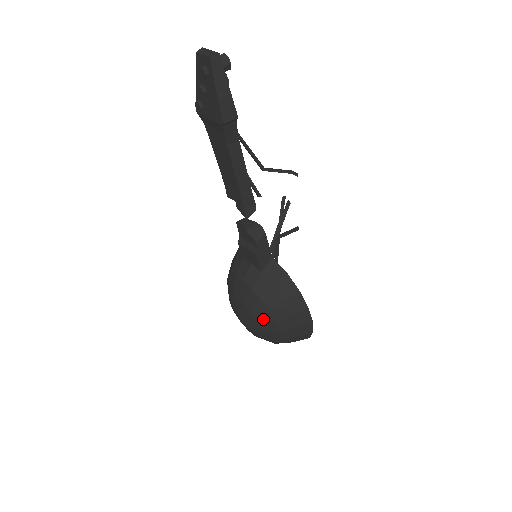
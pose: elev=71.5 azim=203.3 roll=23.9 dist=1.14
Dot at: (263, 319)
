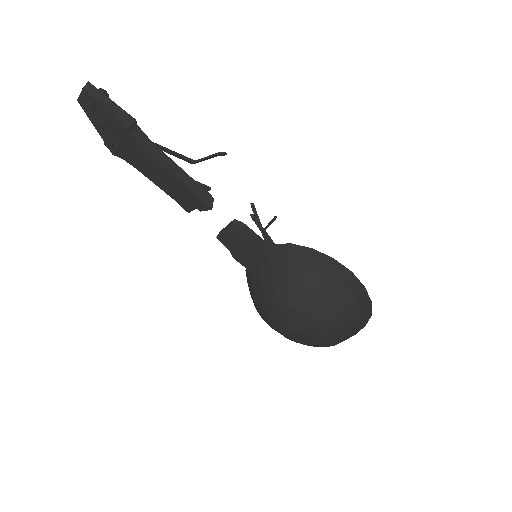
Dot at: (306, 302)
